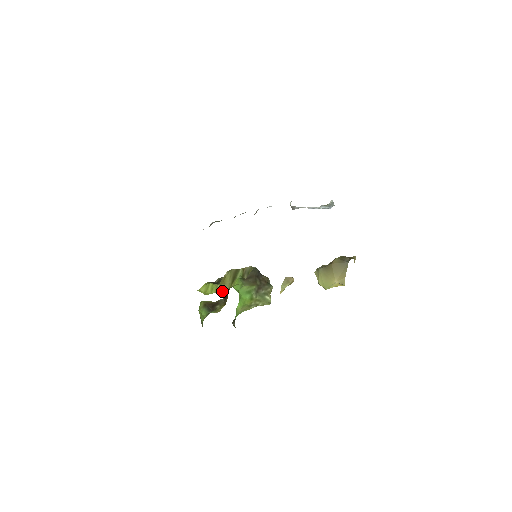
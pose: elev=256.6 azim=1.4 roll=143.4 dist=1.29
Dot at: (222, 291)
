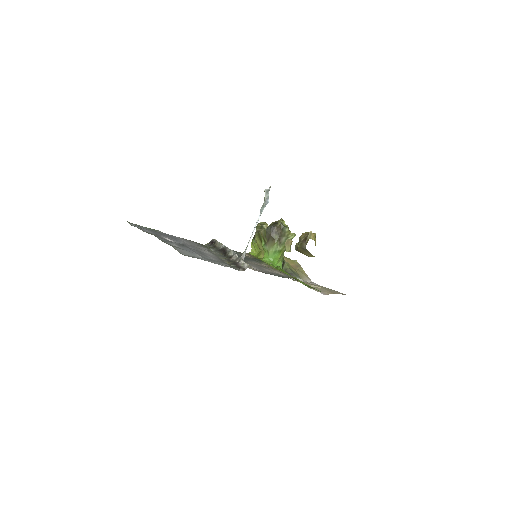
Dot at: (262, 255)
